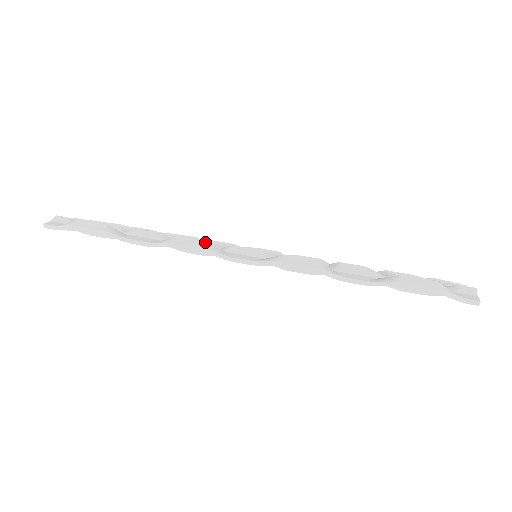
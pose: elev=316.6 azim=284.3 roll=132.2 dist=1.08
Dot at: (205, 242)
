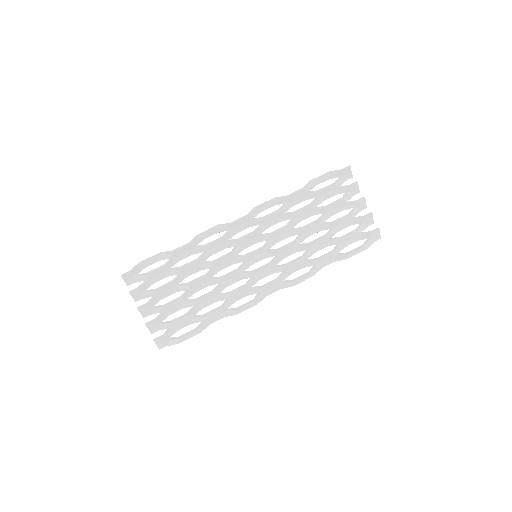
Dot at: (253, 303)
